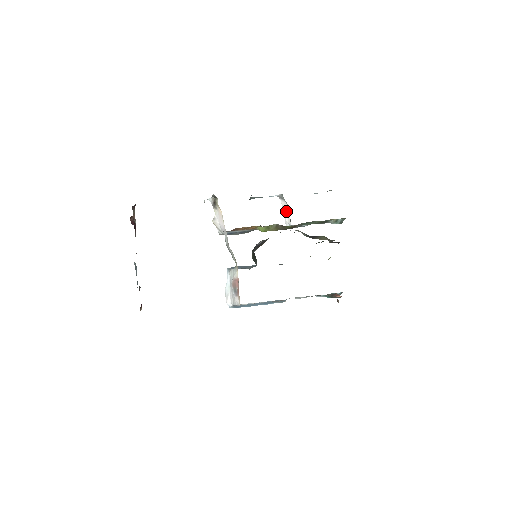
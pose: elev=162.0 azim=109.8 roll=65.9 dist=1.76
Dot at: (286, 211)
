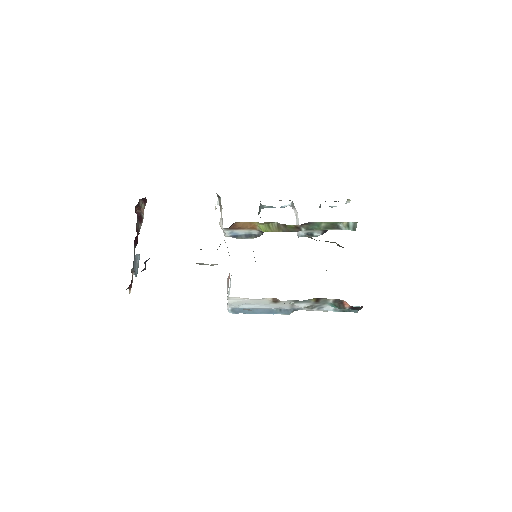
Dot at: (297, 219)
